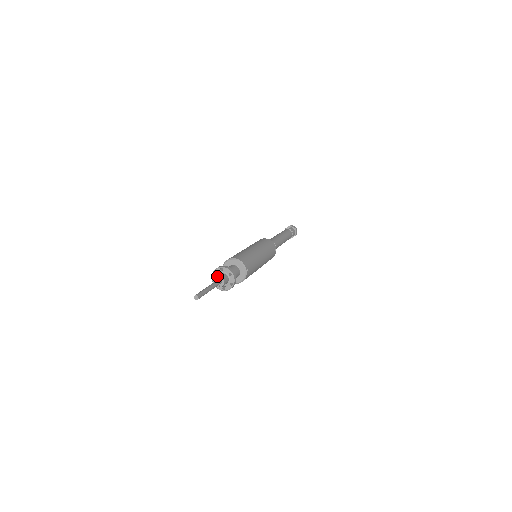
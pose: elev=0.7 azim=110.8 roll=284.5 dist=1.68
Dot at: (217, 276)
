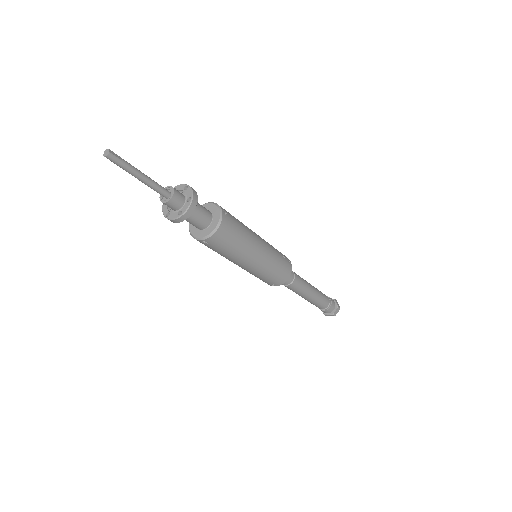
Dot at: occluded
